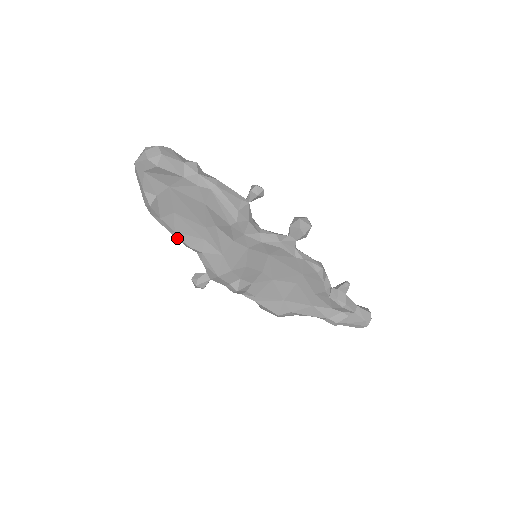
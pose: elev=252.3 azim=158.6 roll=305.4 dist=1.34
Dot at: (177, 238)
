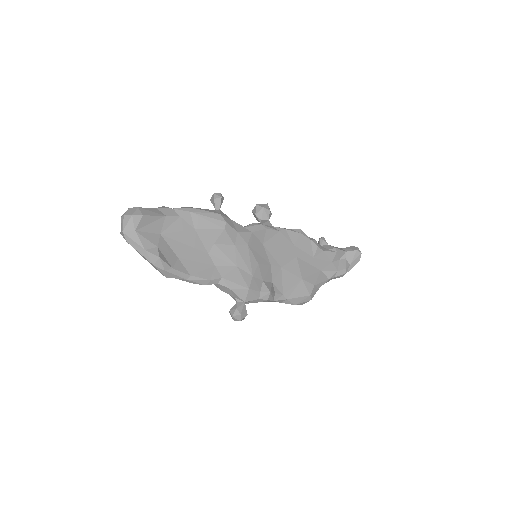
Dot at: (195, 281)
